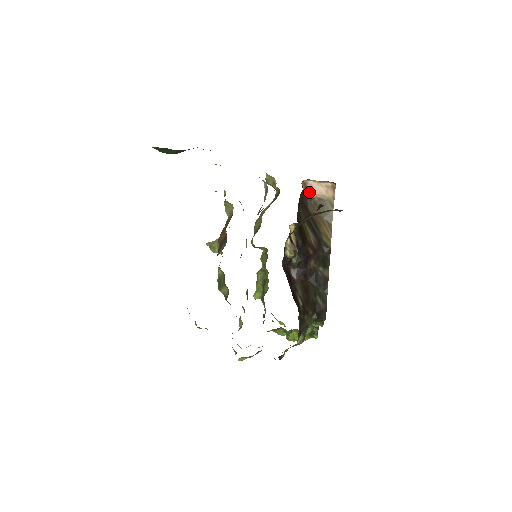
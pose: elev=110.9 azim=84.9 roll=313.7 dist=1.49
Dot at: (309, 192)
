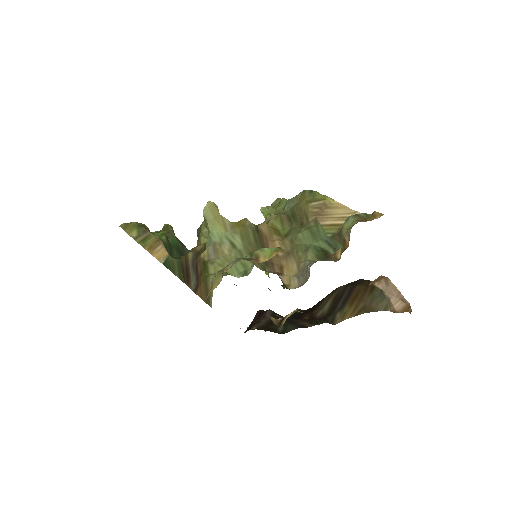
Dot at: (377, 282)
